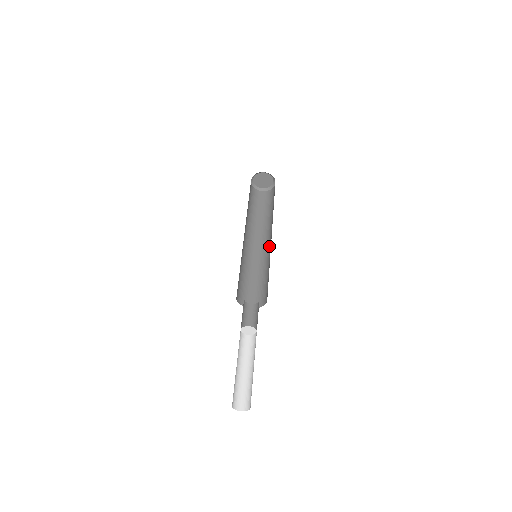
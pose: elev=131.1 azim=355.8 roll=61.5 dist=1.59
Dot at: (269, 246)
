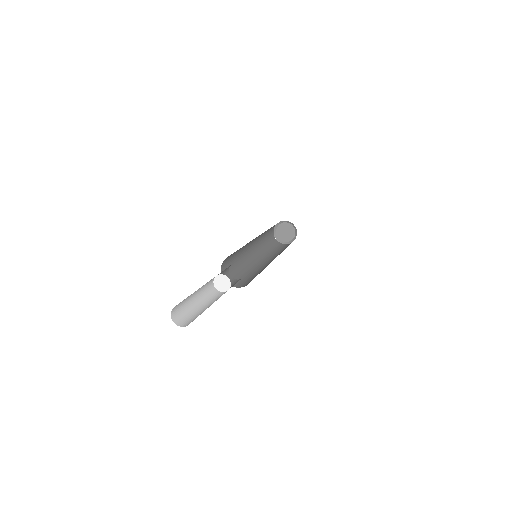
Dot at: occluded
